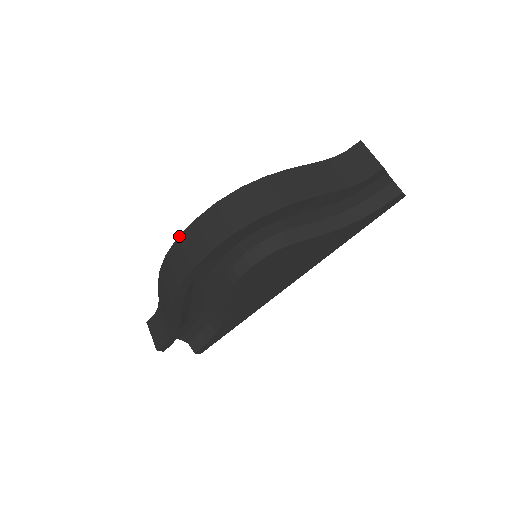
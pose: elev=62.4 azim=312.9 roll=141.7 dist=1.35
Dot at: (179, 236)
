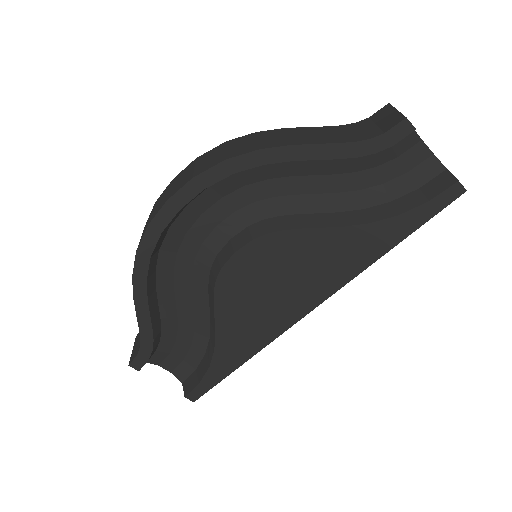
Dot at: occluded
